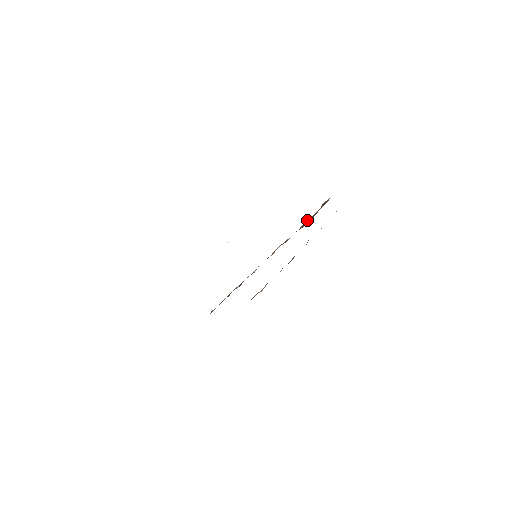
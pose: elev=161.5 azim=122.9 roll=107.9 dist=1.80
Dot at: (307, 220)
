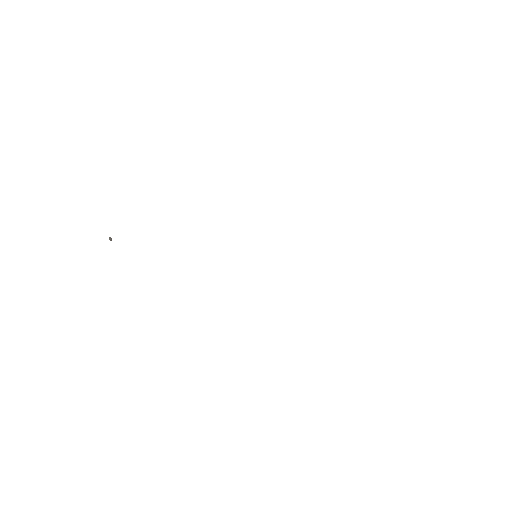
Dot at: occluded
